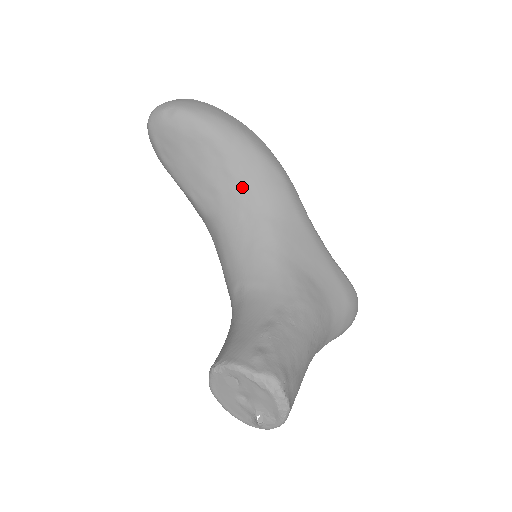
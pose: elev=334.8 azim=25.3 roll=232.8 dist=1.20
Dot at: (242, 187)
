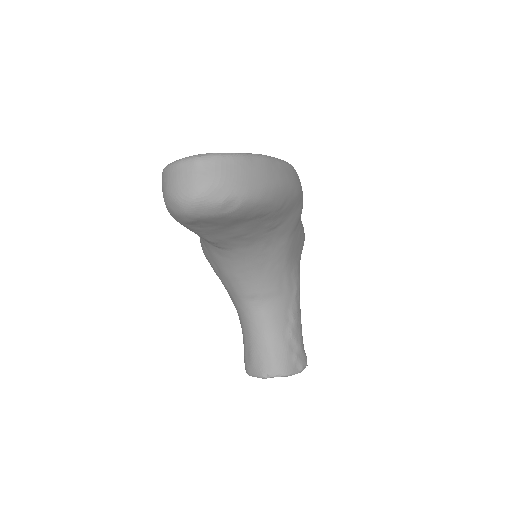
Dot at: (274, 230)
